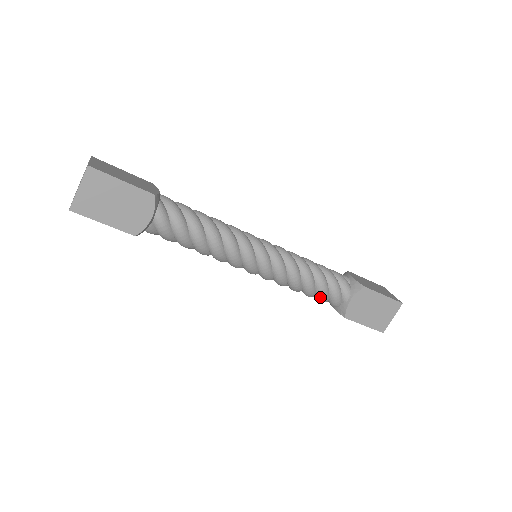
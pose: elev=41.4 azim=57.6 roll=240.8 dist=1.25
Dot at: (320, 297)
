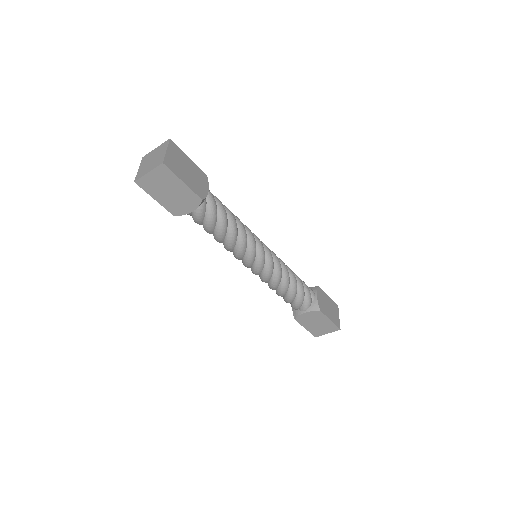
Dot at: (285, 300)
